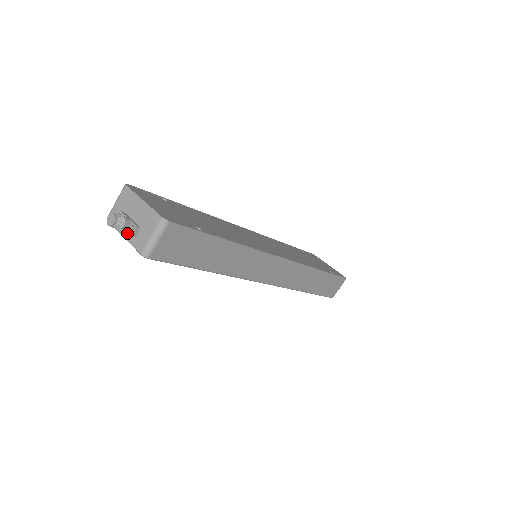
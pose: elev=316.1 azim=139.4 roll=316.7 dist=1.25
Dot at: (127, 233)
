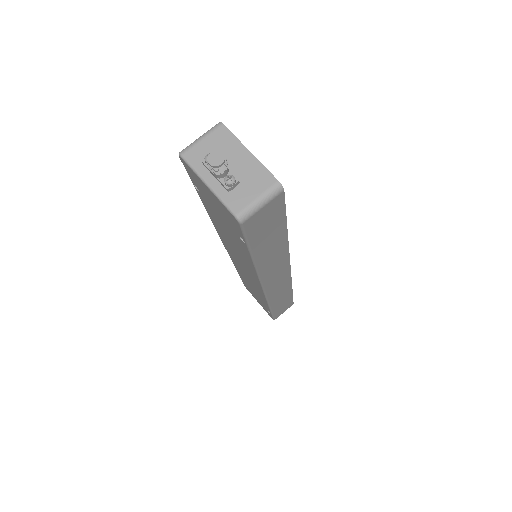
Dot at: (216, 182)
